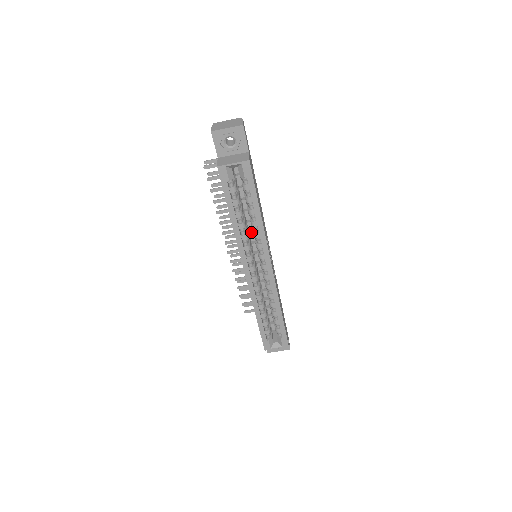
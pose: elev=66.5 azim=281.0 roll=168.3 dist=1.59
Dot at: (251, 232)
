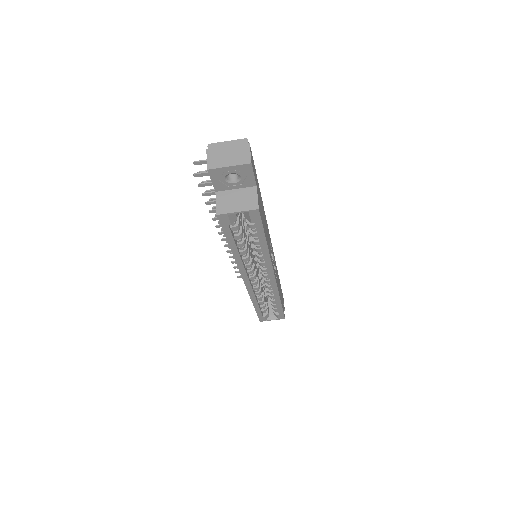
Dot at: occluded
